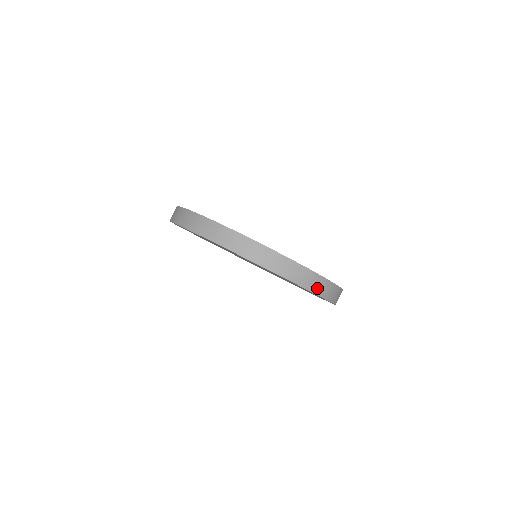
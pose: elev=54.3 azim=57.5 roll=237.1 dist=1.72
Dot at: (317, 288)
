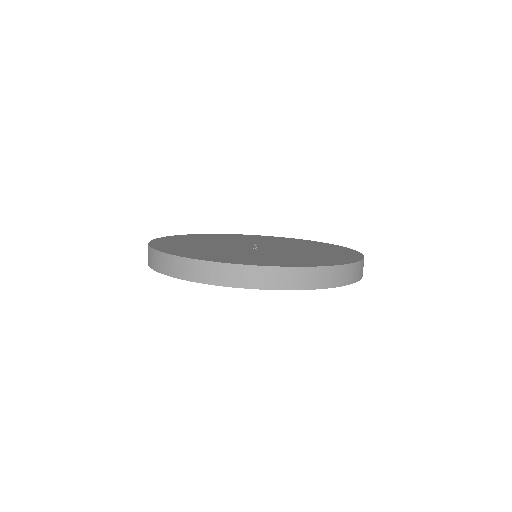
Dot at: (305, 282)
